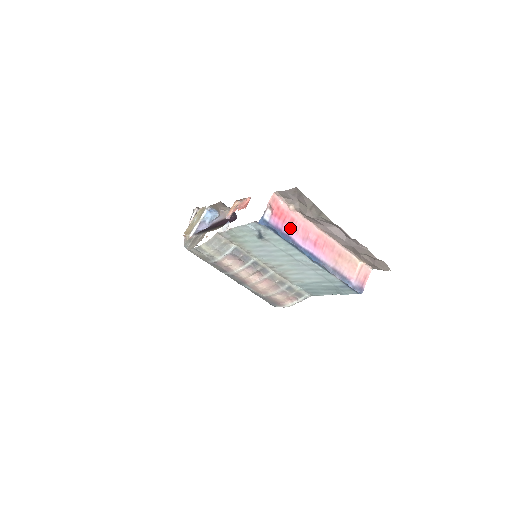
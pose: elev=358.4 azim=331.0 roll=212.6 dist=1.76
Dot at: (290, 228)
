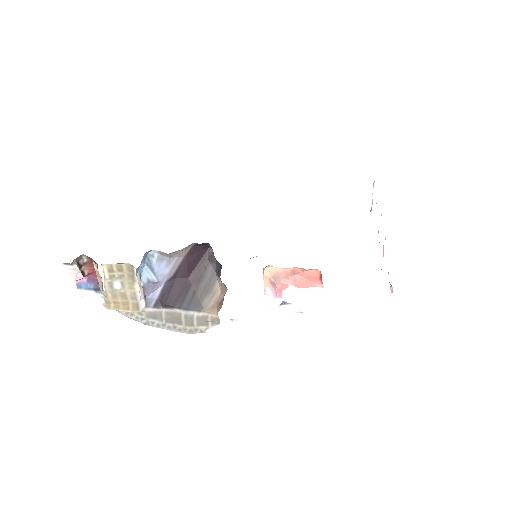
Dot at: occluded
